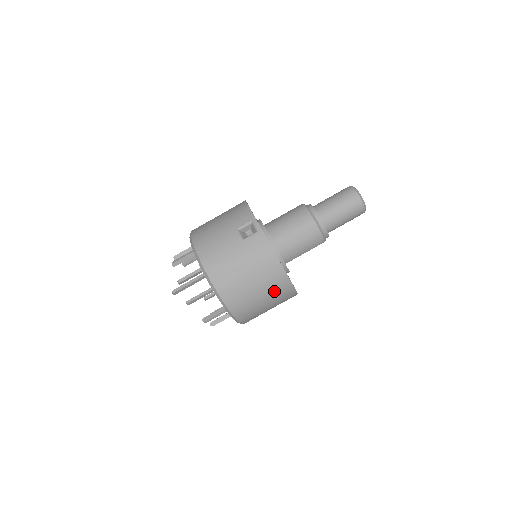
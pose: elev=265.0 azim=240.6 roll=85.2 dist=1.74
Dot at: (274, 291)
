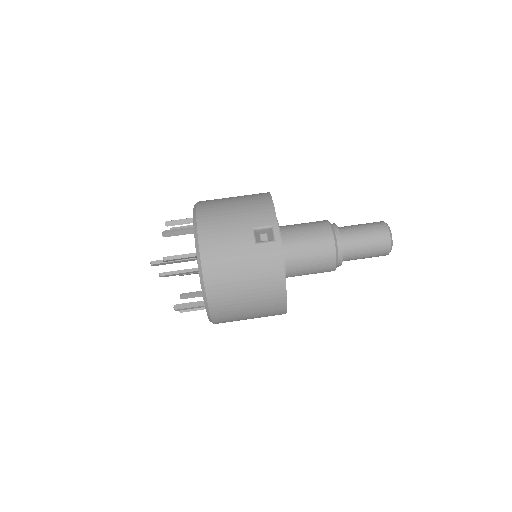
Dot at: (265, 308)
